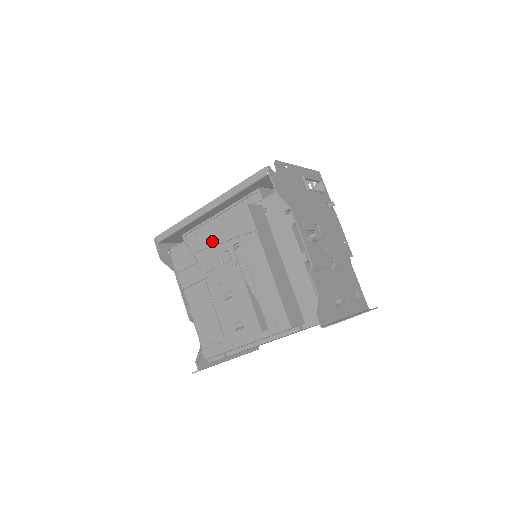
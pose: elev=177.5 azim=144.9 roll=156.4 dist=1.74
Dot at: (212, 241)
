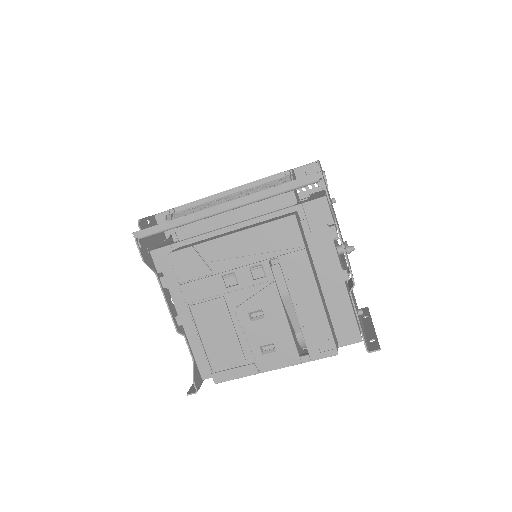
Dot at: (238, 251)
